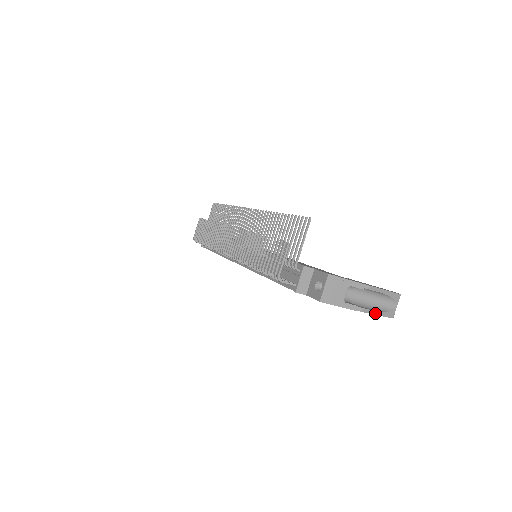
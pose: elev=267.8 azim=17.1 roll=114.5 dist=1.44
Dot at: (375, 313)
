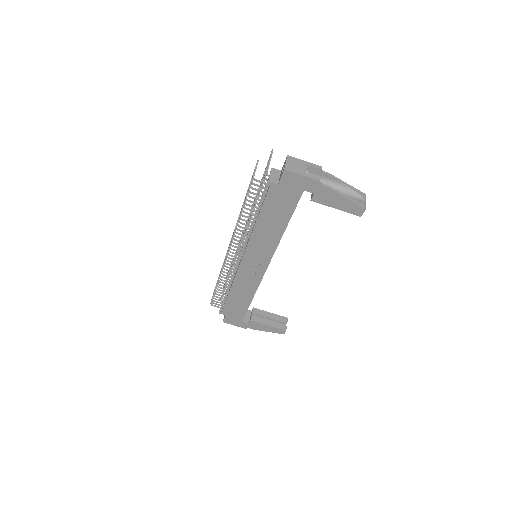
Dot at: (342, 195)
